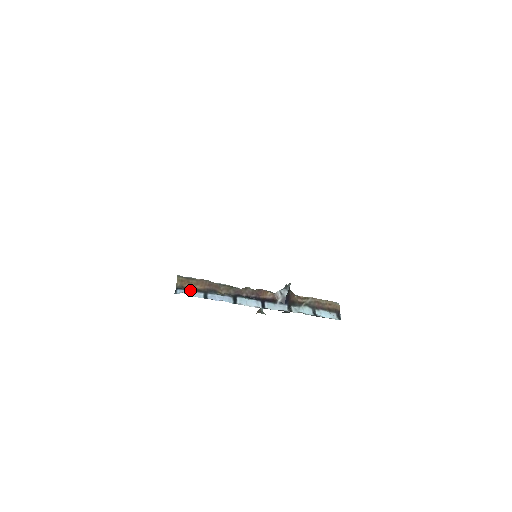
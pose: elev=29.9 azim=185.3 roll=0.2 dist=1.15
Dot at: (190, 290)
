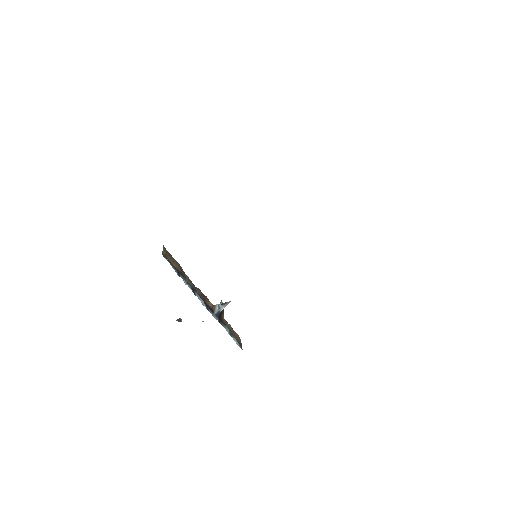
Dot at: (170, 263)
